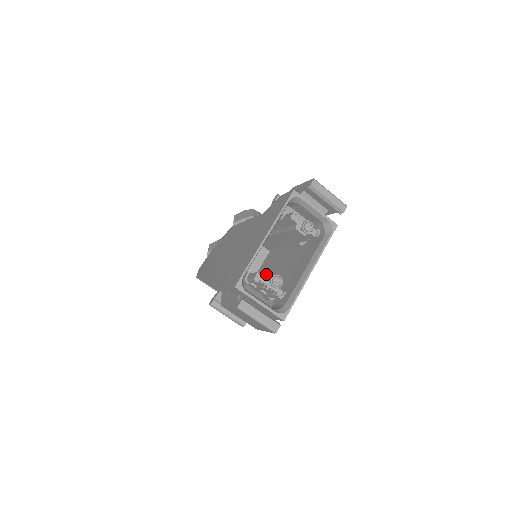
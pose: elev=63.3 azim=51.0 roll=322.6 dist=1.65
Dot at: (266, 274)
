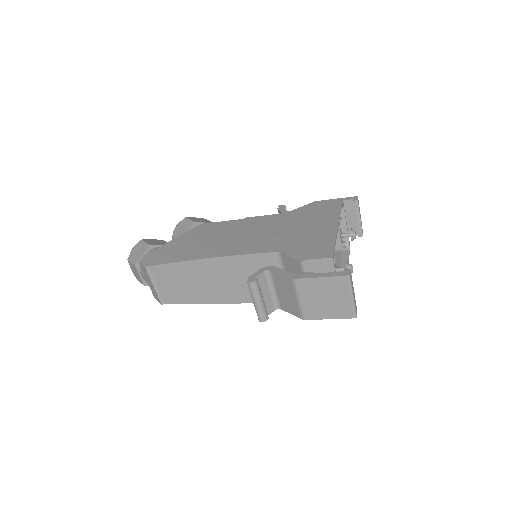
Dot at: occluded
